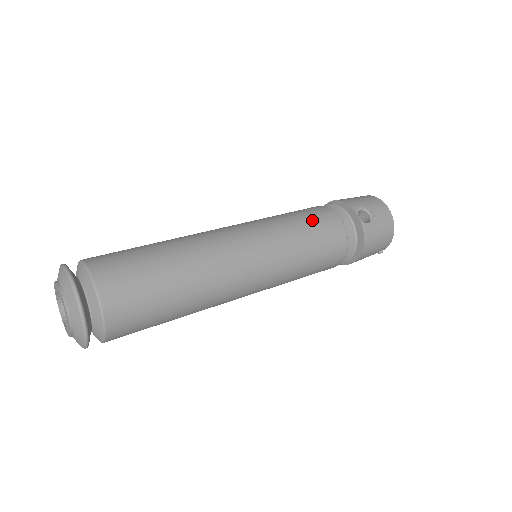
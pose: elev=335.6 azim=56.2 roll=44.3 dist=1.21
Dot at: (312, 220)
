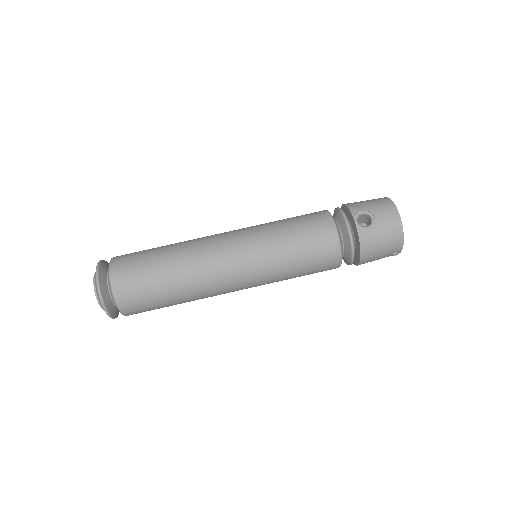
Dot at: (303, 225)
